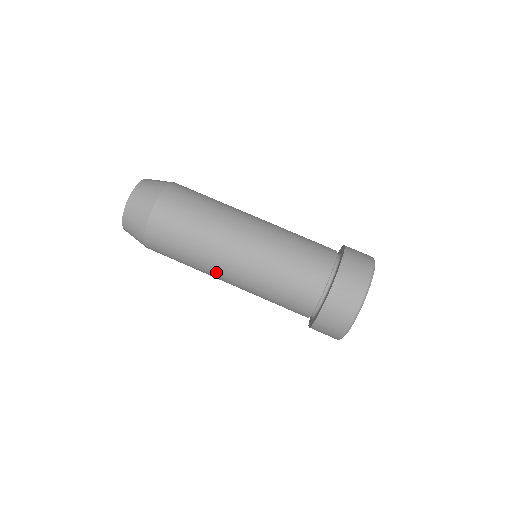
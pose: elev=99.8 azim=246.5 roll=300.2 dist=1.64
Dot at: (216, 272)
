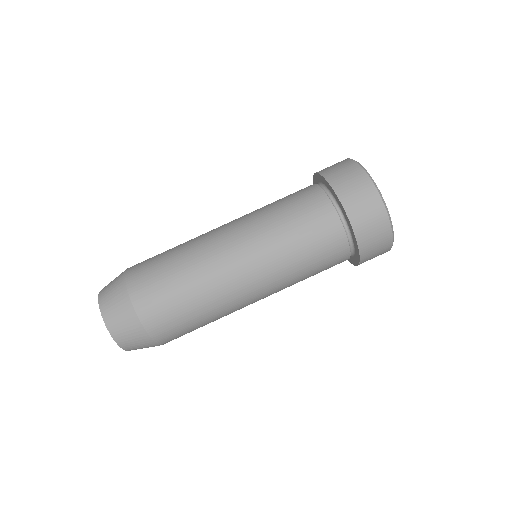
Dot at: occluded
